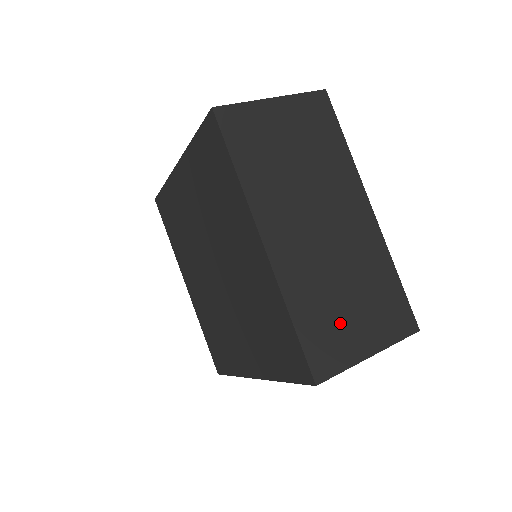
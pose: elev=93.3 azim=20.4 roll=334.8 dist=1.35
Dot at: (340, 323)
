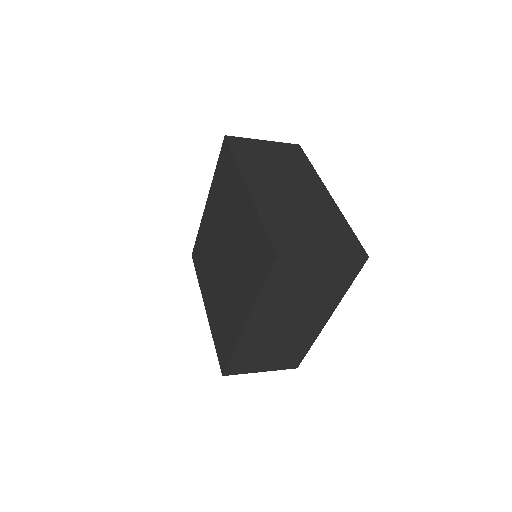
Dot at: (257, 359)
